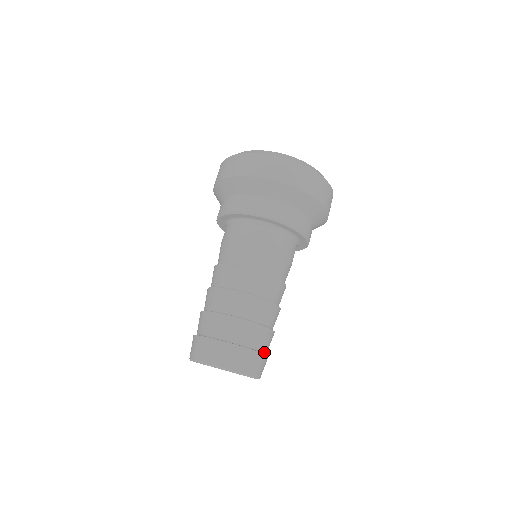
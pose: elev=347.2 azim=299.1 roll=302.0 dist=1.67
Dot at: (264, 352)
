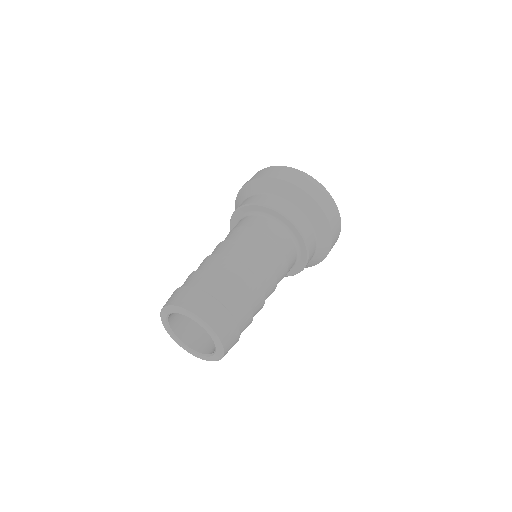
Dot at: (222, 304)
